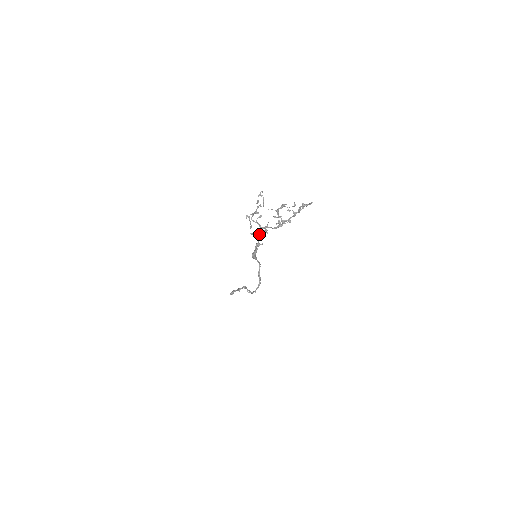
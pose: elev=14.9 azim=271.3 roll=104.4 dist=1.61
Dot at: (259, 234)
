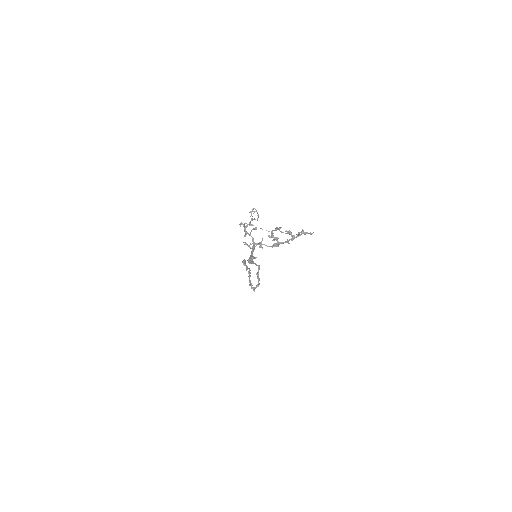
Dot at: (252, 248)
